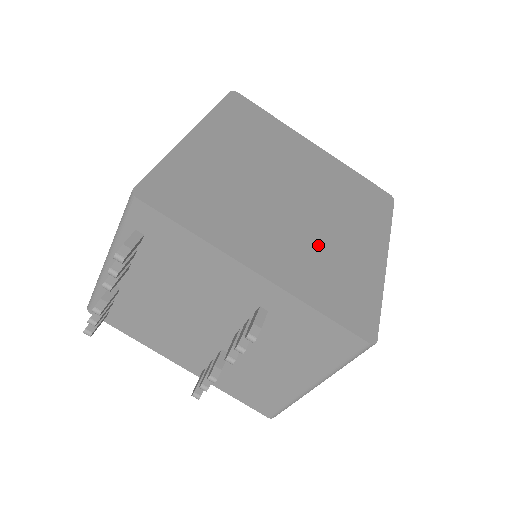
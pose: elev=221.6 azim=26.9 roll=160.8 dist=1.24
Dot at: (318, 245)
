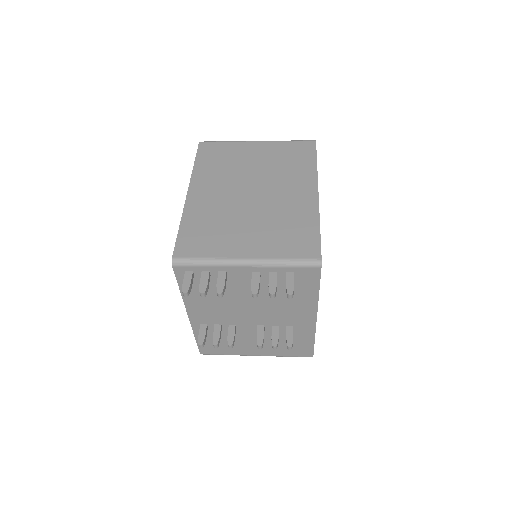
Dot at: occluded
